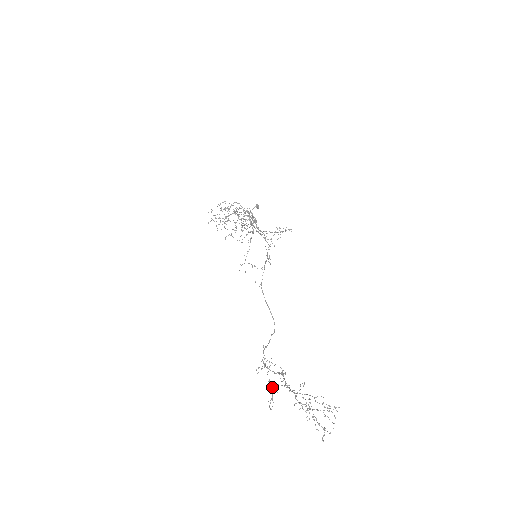
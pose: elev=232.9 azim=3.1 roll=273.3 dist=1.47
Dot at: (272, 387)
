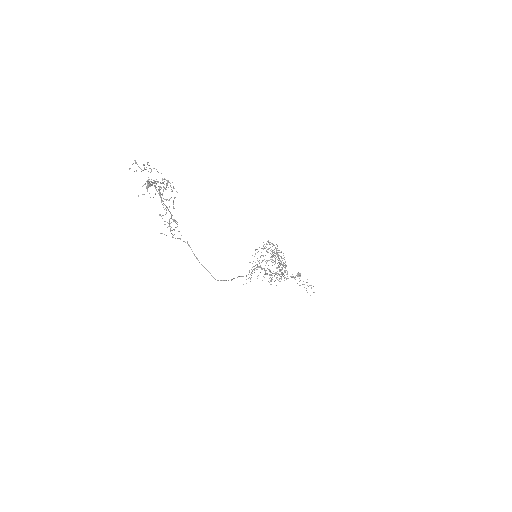
Dot at: occluded
